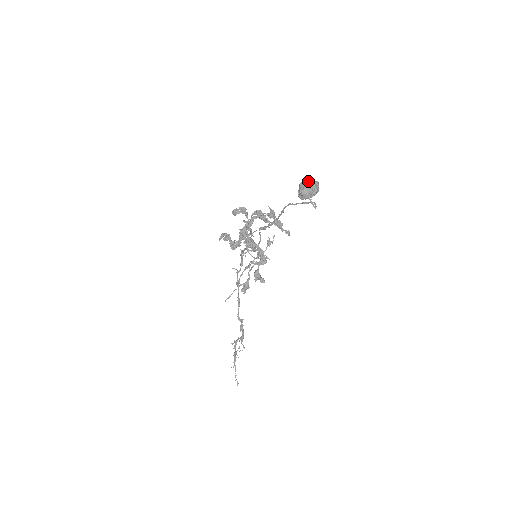
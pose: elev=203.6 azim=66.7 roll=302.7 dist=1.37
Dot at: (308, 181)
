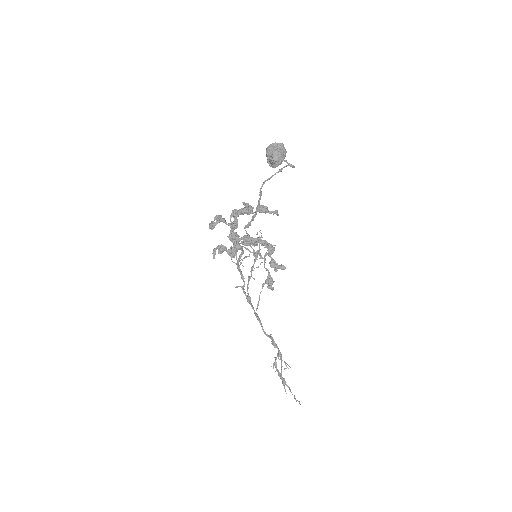
Dot at: (272, 146)
